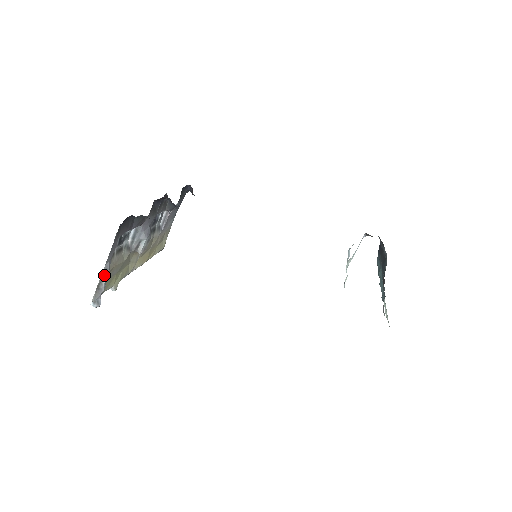
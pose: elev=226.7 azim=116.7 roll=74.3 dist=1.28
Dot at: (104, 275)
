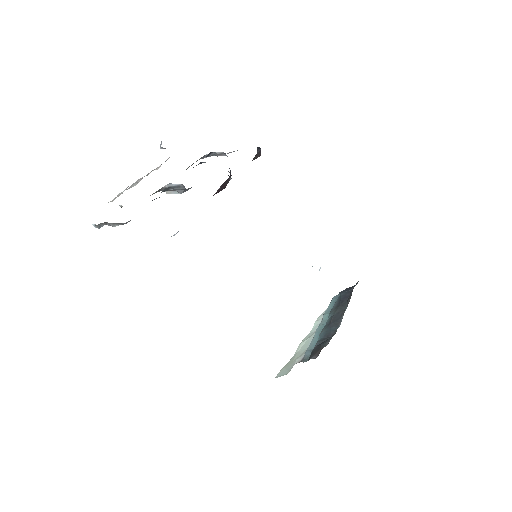
Dot at: (121, 224)
